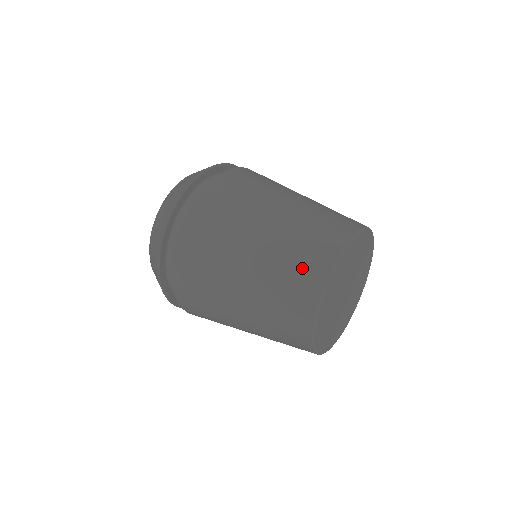
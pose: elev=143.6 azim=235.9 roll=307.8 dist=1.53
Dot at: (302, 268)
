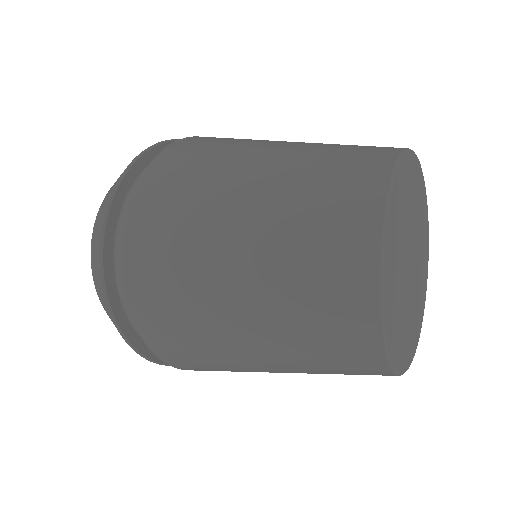
Dot at: (357, 149)
